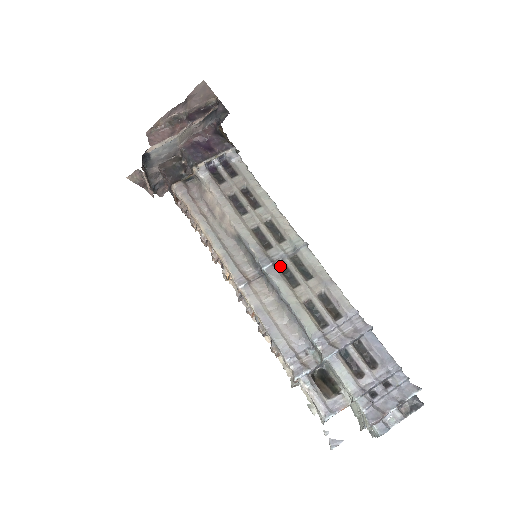
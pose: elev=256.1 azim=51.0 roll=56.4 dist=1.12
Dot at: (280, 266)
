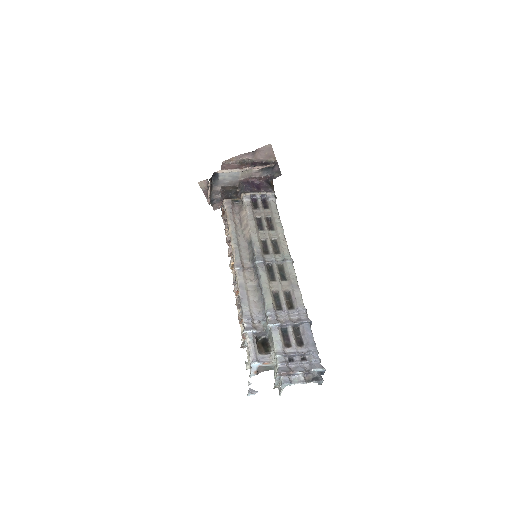
Dot at: (268, 266)
